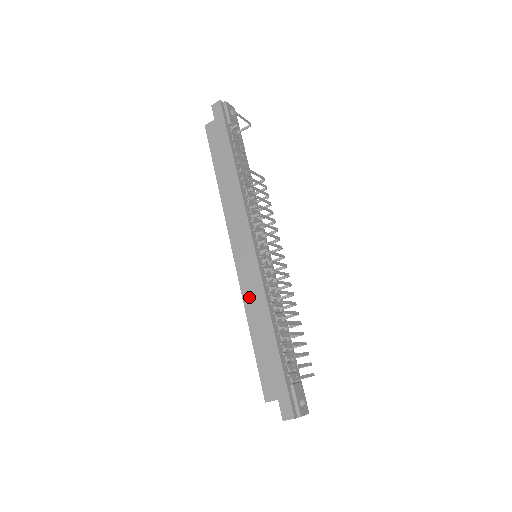
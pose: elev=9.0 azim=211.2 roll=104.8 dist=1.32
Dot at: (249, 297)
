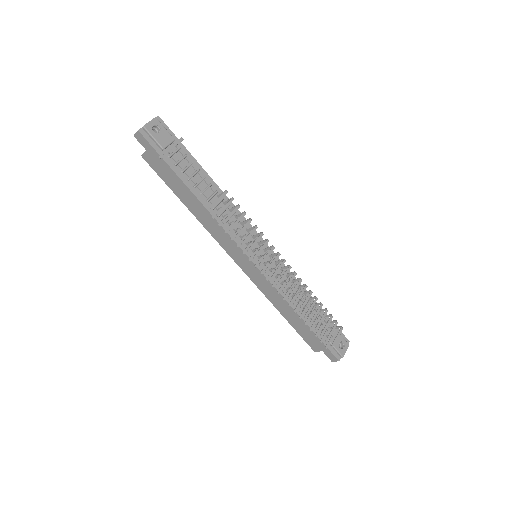
Dot at: (267, 293)
